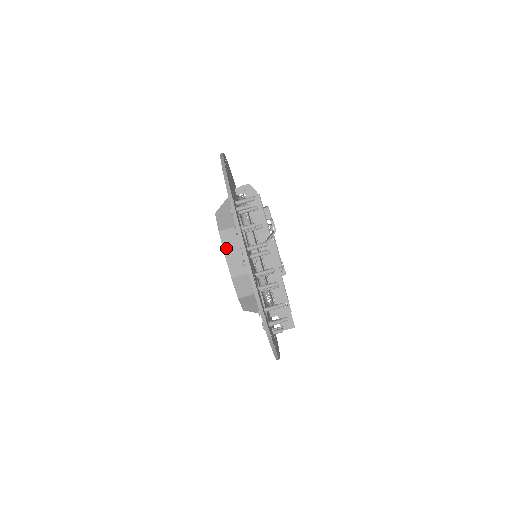
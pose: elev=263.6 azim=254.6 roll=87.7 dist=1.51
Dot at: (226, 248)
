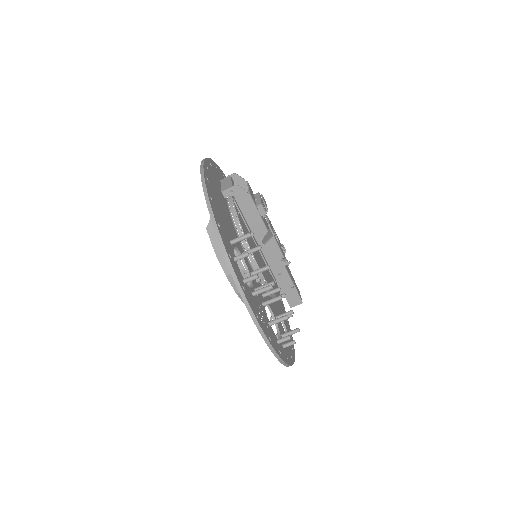
Dot at: (226, 269)
